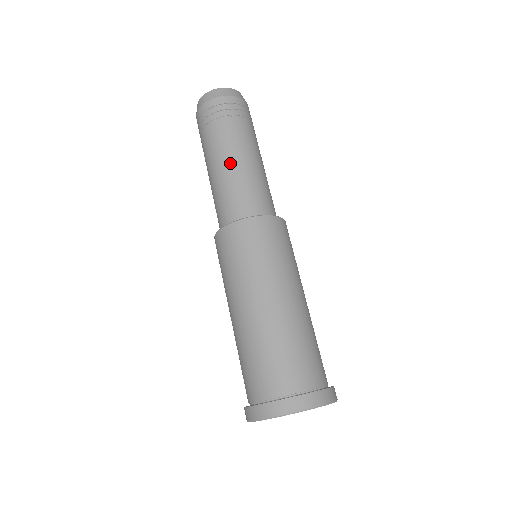
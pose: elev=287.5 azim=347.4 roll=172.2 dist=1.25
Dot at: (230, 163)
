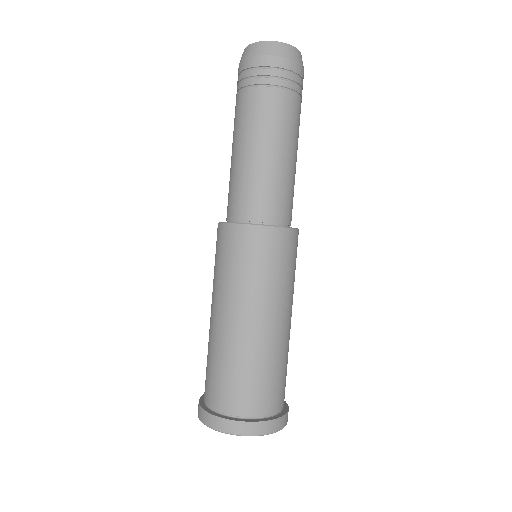
Dot at: (259, 149)
